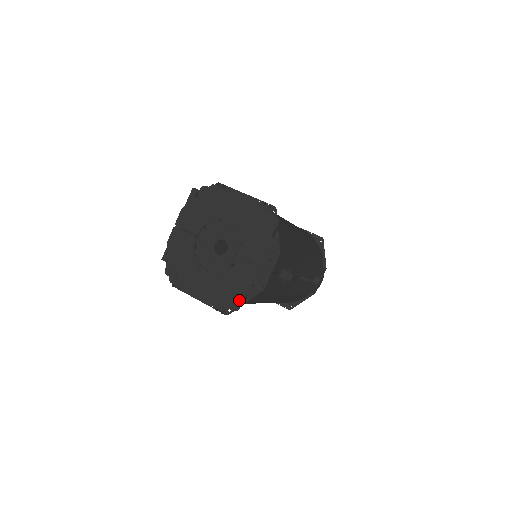
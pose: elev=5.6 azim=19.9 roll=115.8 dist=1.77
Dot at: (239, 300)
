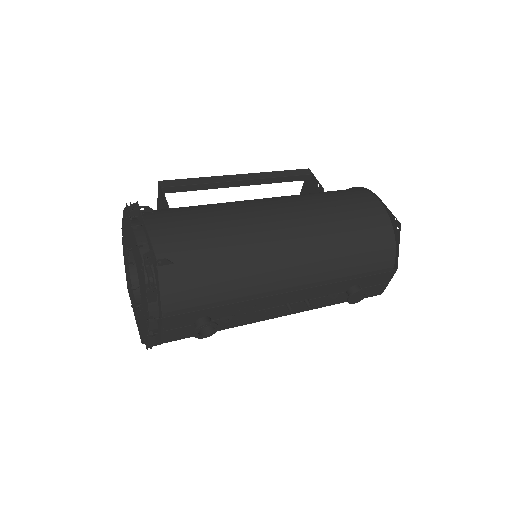
Dot at: occluded
